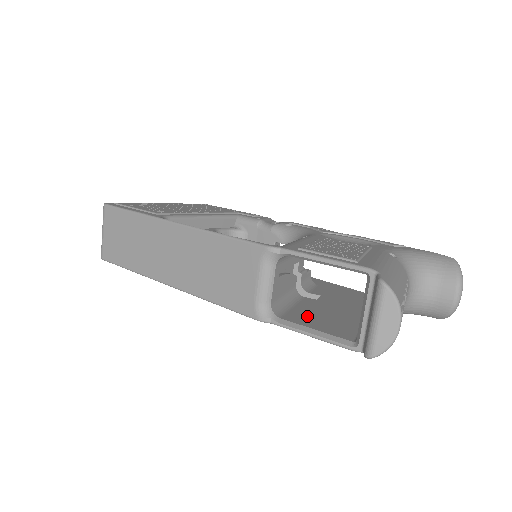
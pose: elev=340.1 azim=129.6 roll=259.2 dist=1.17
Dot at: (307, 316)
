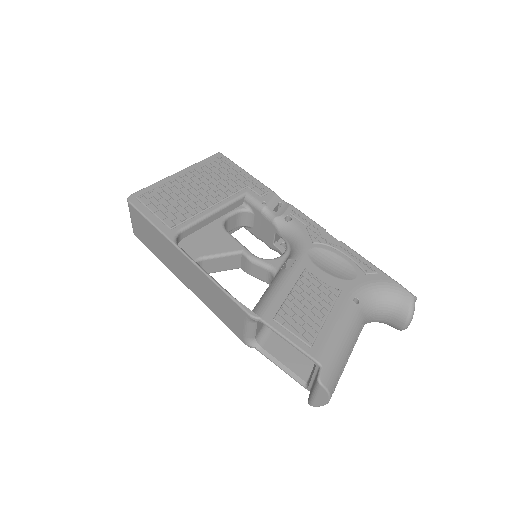
Dot at: (283, 341)
